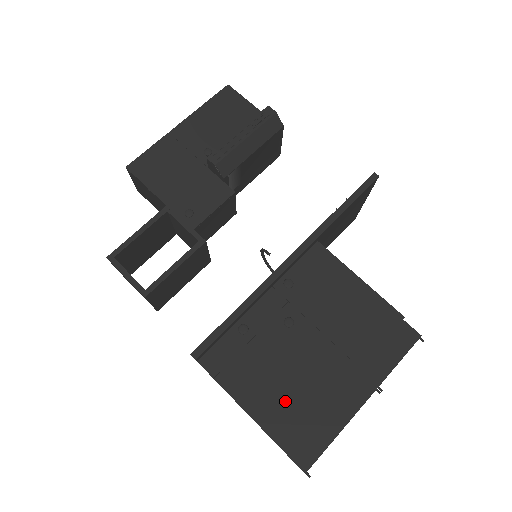
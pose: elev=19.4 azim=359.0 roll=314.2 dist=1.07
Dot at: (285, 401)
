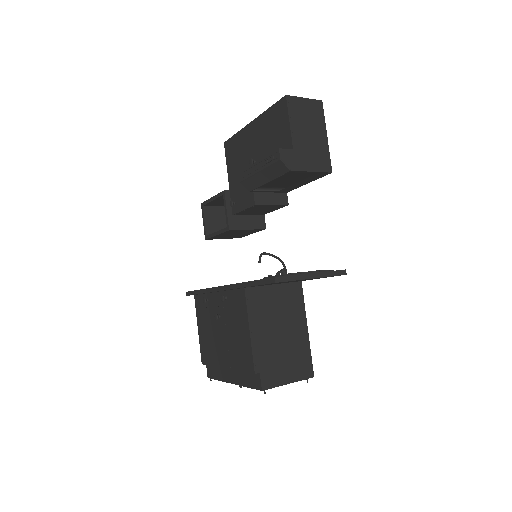
Dot at: (208, 346)
